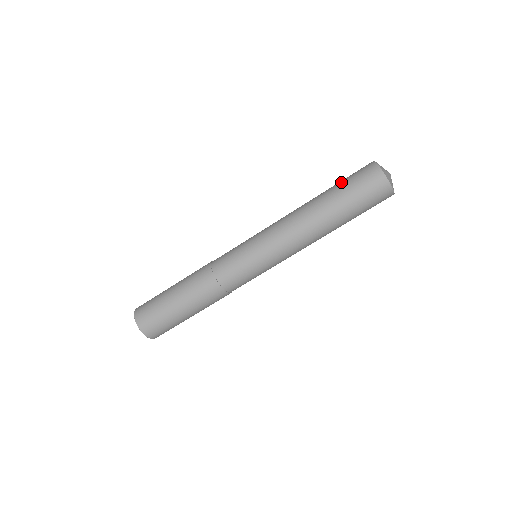
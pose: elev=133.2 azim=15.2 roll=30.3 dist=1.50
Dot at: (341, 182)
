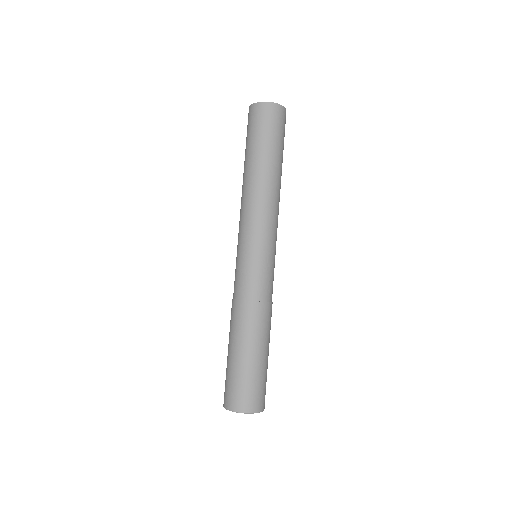
Dot at: occluded
